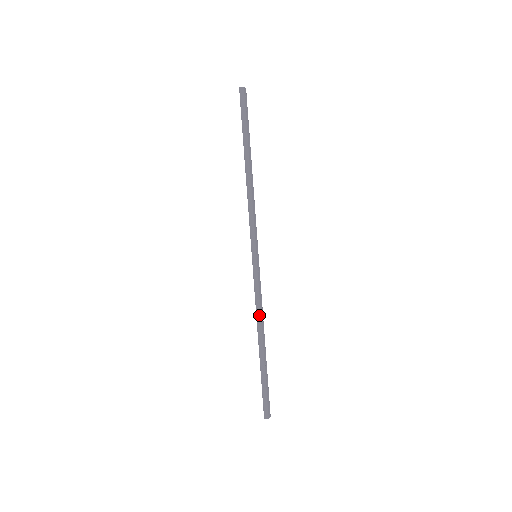
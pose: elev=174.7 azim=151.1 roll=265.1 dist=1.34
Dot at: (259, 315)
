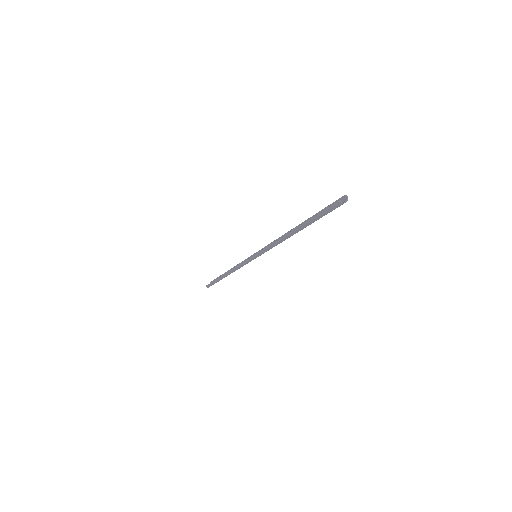
Dot at: (234, 271)
